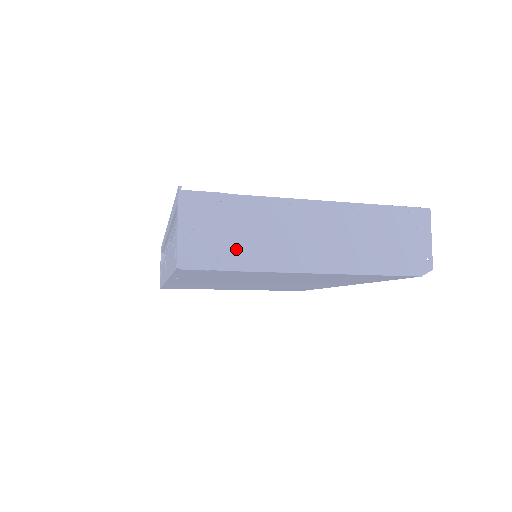
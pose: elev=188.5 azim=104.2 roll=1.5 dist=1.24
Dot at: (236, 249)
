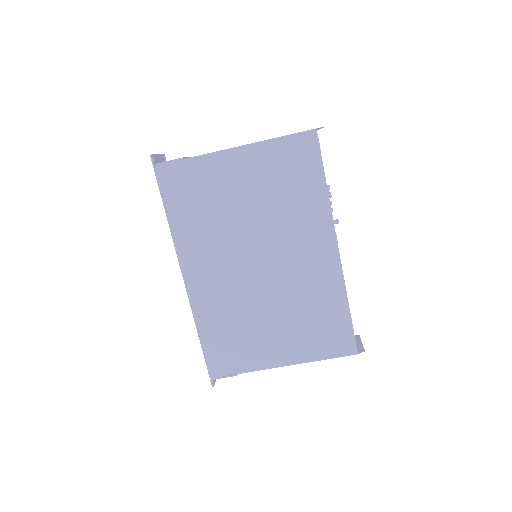
Dot at: occluded
